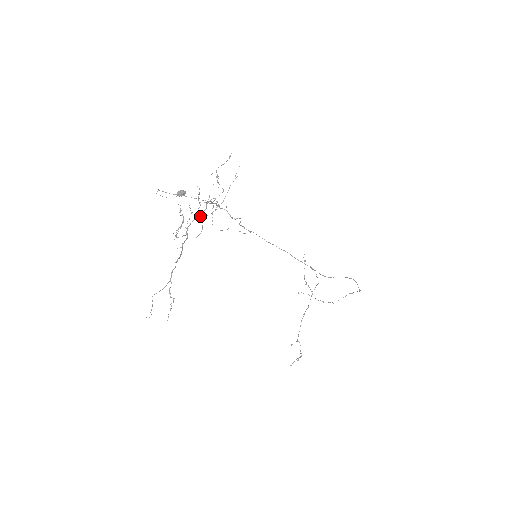
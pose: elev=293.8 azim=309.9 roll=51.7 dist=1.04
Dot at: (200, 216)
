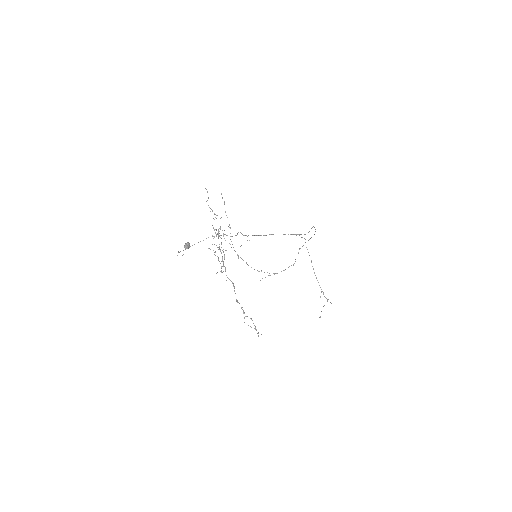
Dot at: (221, 247)
